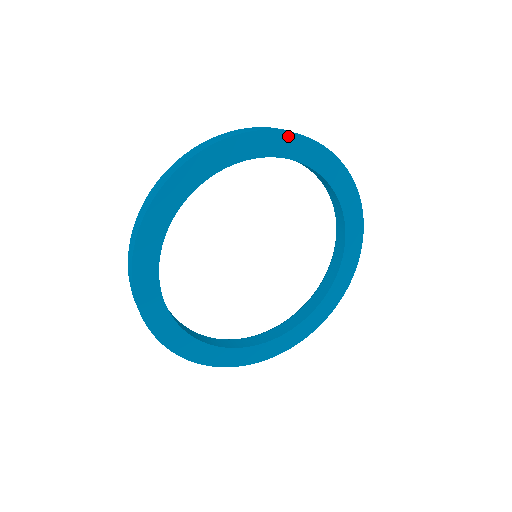
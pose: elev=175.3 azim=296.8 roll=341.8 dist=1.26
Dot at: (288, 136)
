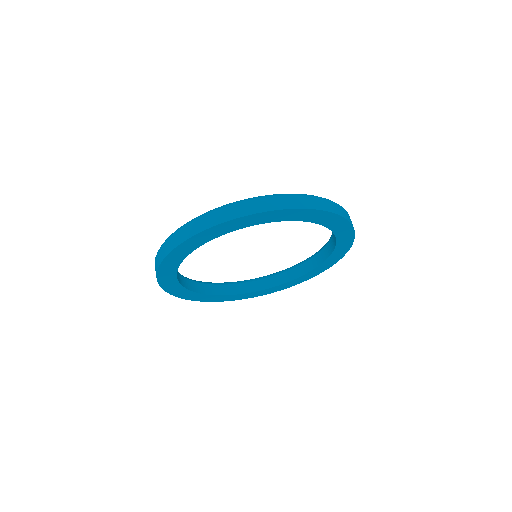
Dot at: (350, 227)
